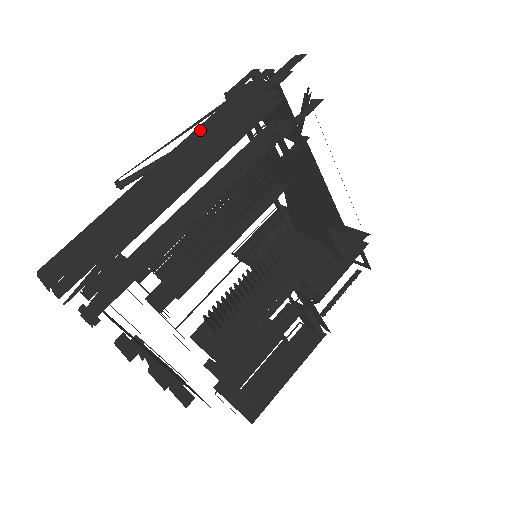
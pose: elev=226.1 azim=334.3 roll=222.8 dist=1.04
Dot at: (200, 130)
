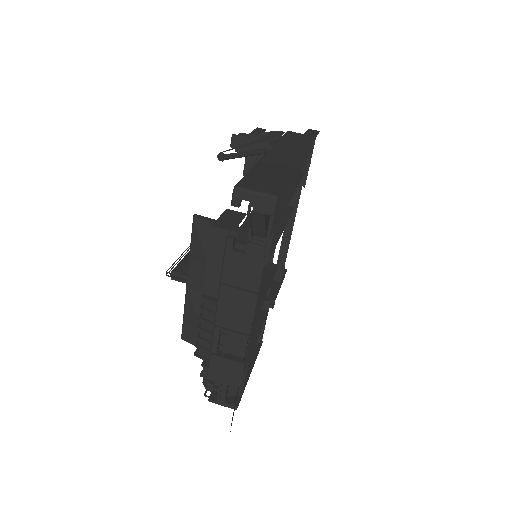
Dot at: (284, 143)
